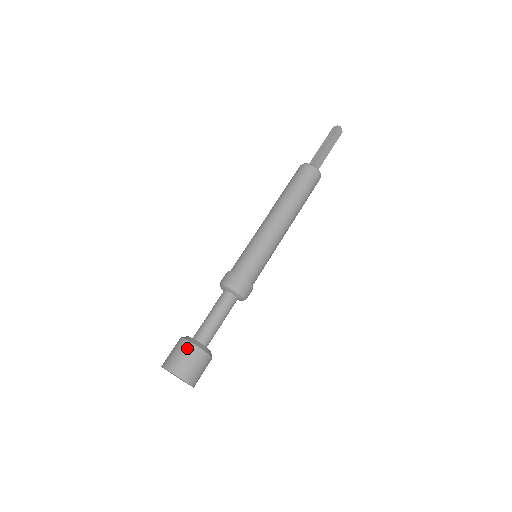
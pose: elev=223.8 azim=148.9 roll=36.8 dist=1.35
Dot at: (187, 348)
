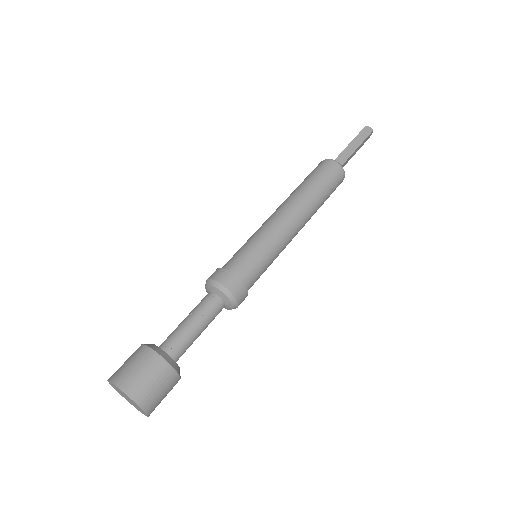
Dot at: (162, 370)
